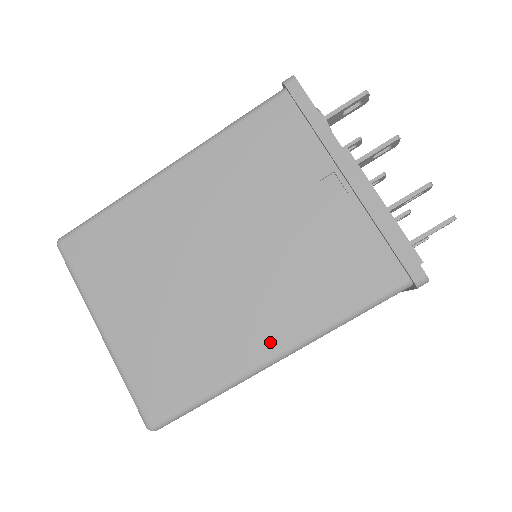
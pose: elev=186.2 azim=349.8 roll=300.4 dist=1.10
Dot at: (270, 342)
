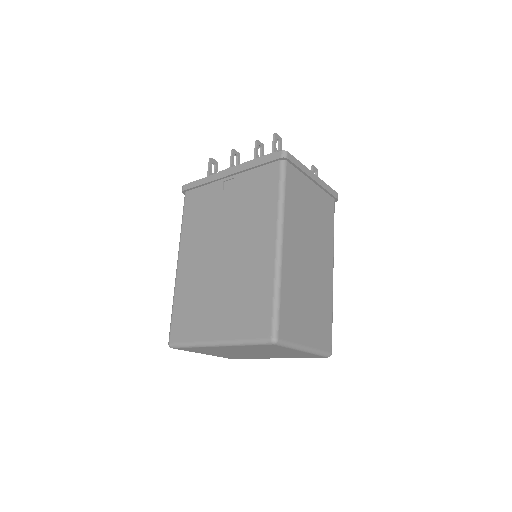
Dot at: (269, 244)
